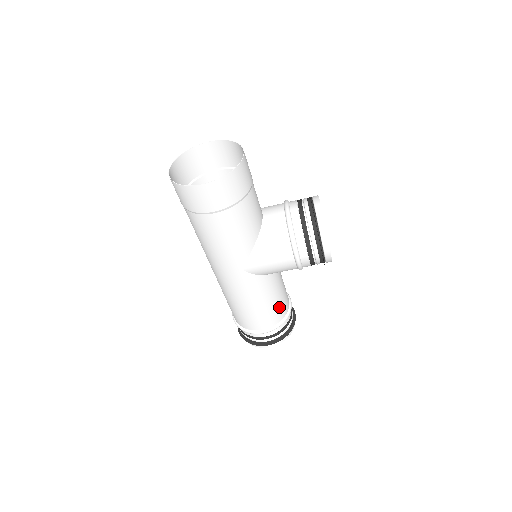
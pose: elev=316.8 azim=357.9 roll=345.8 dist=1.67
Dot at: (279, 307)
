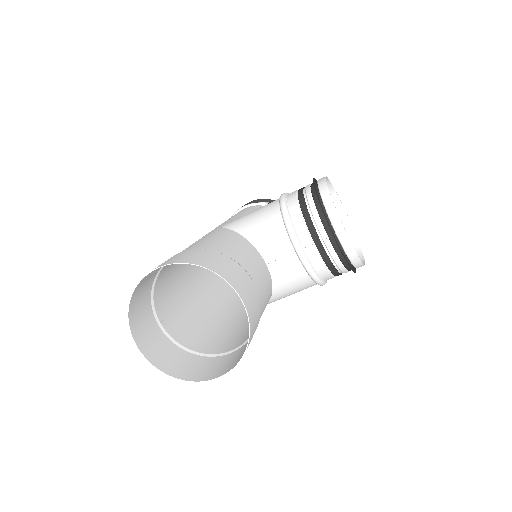
Dot at: occluded
